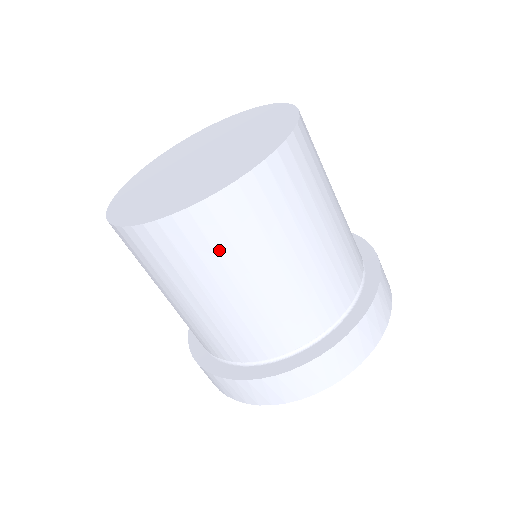
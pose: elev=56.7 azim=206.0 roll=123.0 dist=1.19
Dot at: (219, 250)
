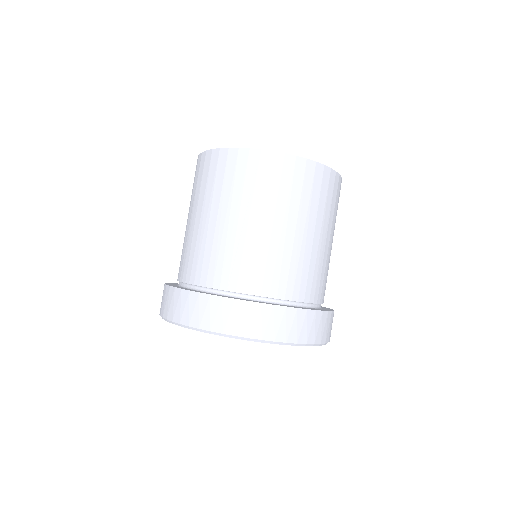
Dot at: (327, 203)
